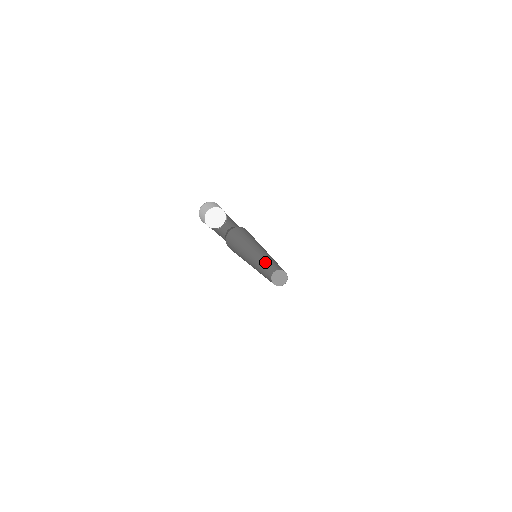
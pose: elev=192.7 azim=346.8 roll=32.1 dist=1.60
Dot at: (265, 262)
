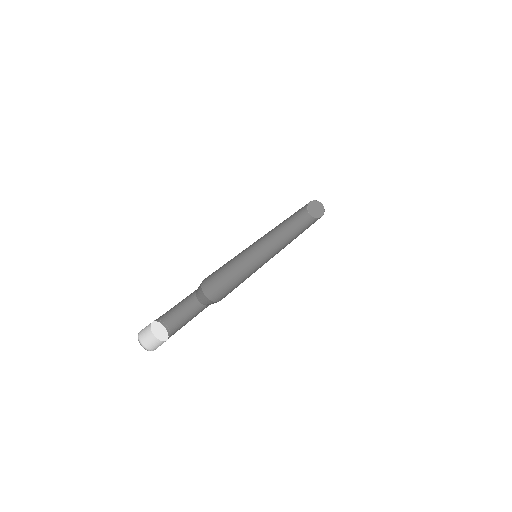
Dot at: occluded
